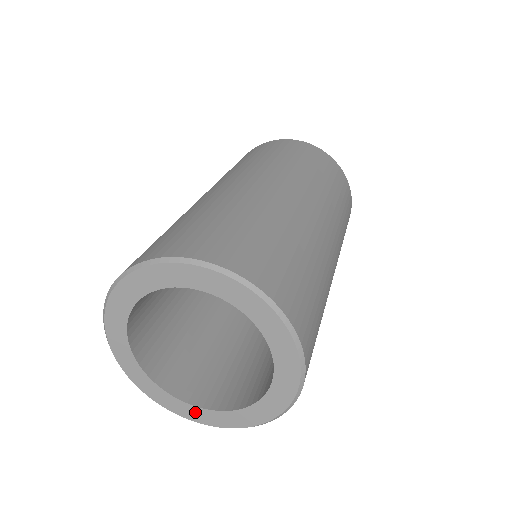
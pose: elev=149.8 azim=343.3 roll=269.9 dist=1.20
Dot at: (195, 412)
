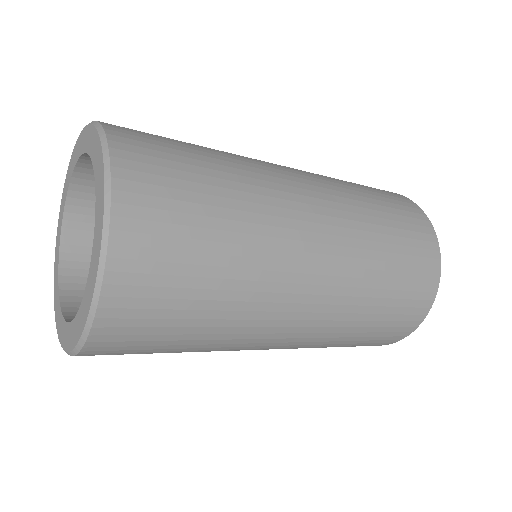
Dot at: (67, 333)
